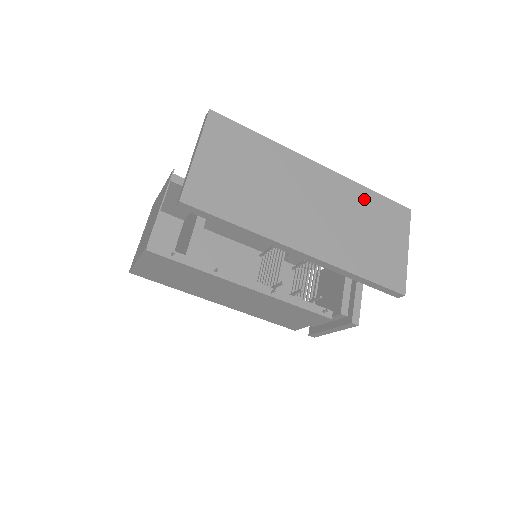
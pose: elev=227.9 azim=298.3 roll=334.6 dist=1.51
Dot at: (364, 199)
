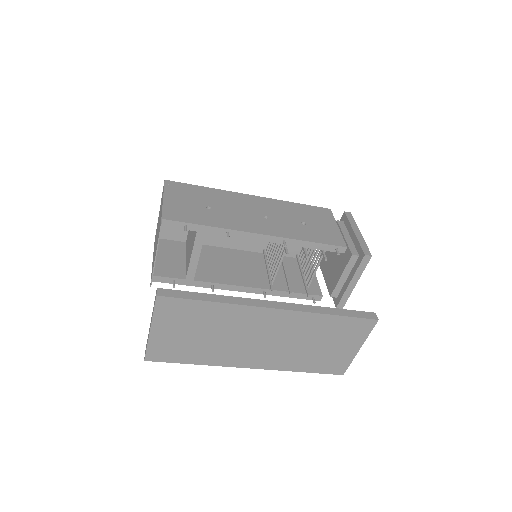
Dot at: (322, 324)
